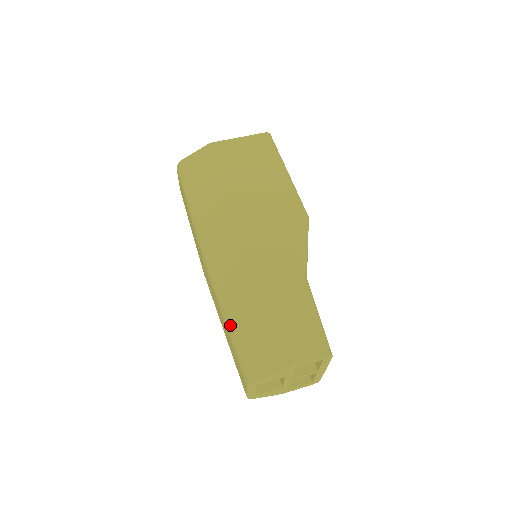
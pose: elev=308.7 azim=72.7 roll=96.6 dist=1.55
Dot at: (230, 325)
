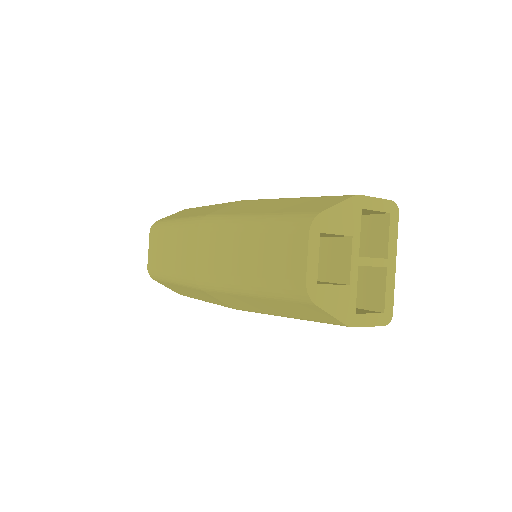
Dot at: (258, 219)
